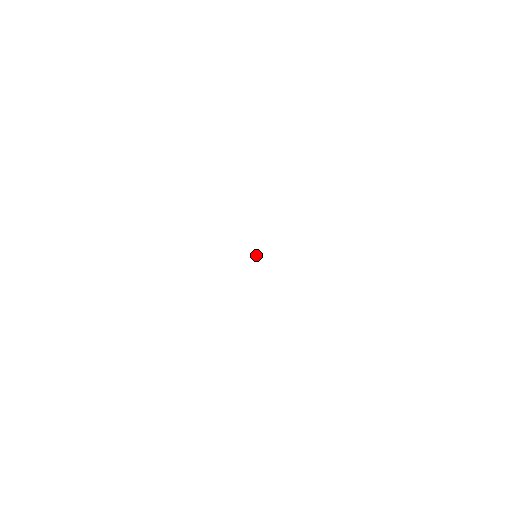
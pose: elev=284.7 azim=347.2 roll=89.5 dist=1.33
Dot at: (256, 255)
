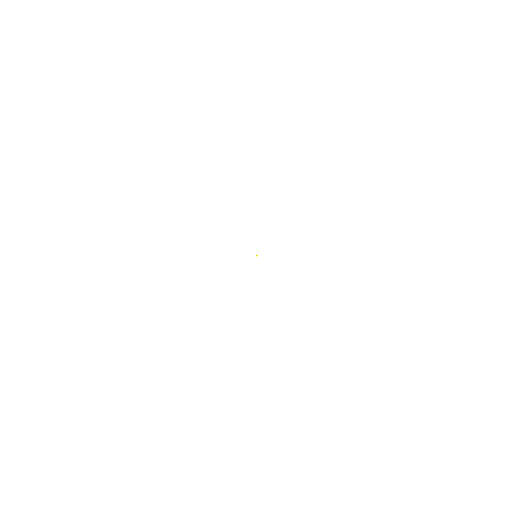
Dot at: (256, 255)
